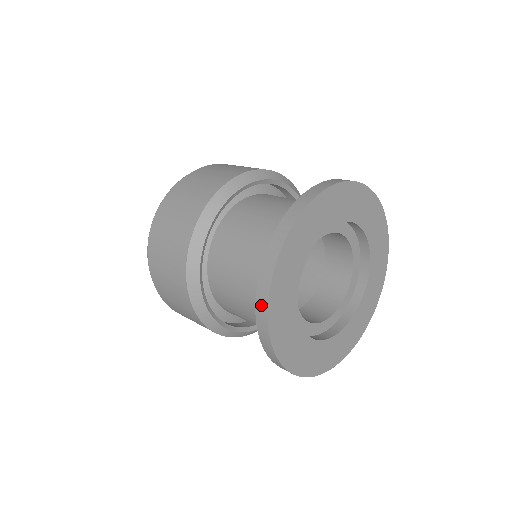
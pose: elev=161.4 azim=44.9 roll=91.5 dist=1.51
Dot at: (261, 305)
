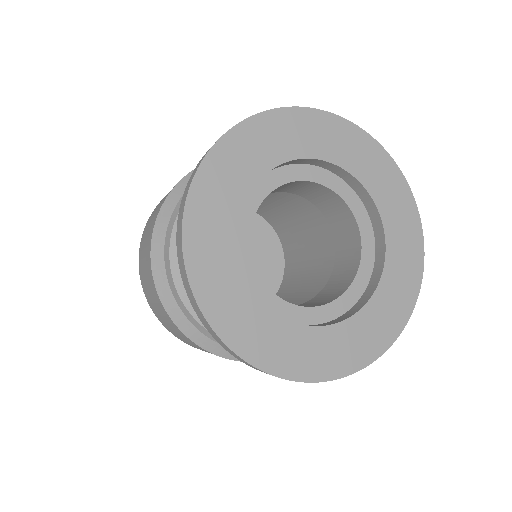
Dot at: (180, 259)
